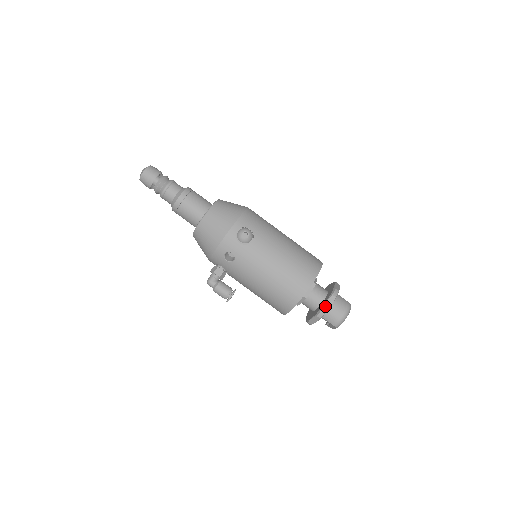
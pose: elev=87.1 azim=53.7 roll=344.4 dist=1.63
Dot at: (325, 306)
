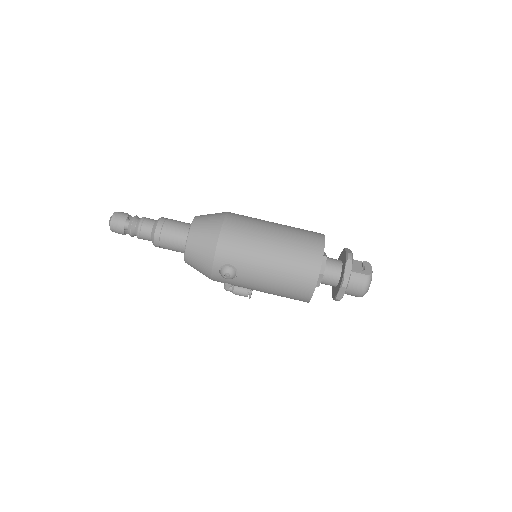
Dot at: (338, 296)
